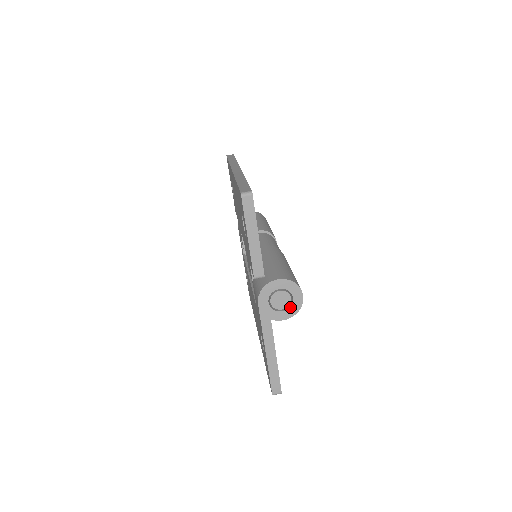
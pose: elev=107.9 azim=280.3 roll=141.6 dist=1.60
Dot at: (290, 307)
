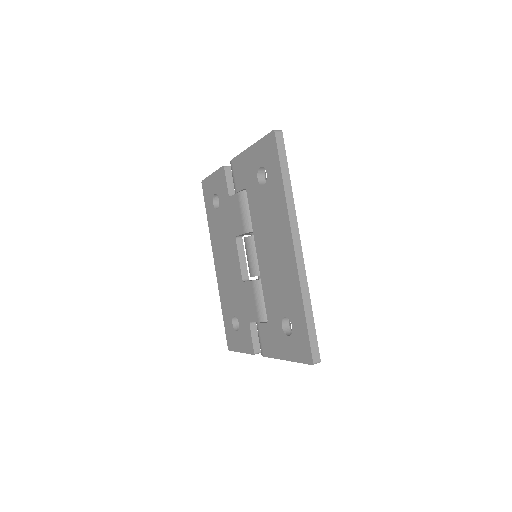
Dot at: occluded
